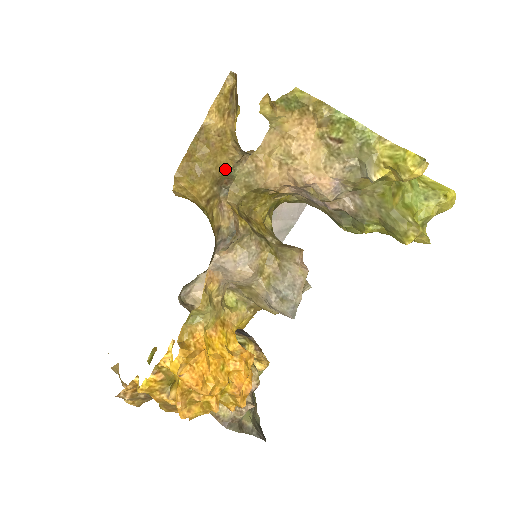
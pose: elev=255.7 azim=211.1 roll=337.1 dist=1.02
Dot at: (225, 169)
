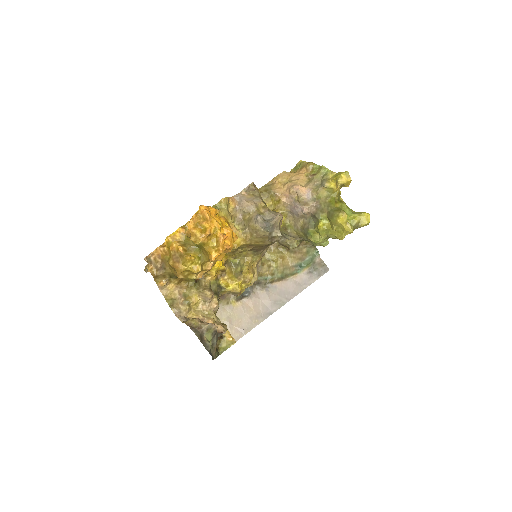
Dot at: occluded
